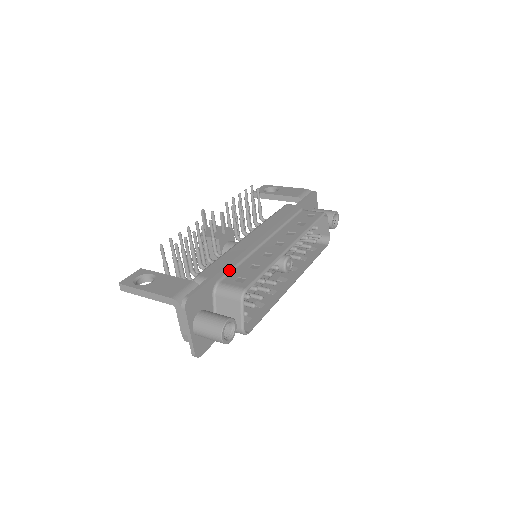
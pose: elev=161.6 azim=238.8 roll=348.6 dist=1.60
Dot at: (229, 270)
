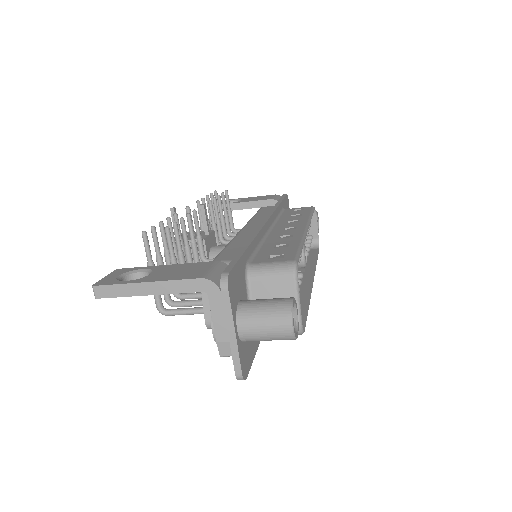
Dot at: (252, 252)
